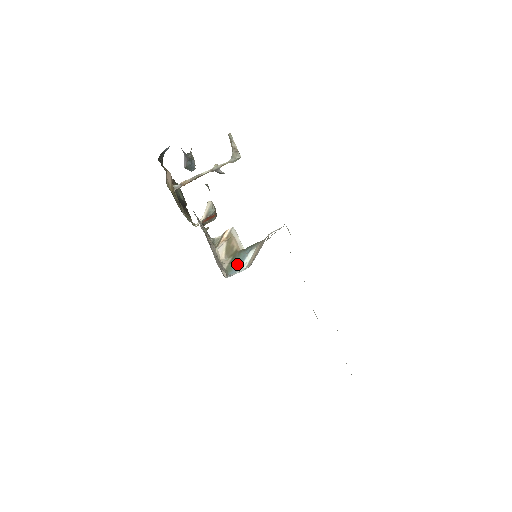
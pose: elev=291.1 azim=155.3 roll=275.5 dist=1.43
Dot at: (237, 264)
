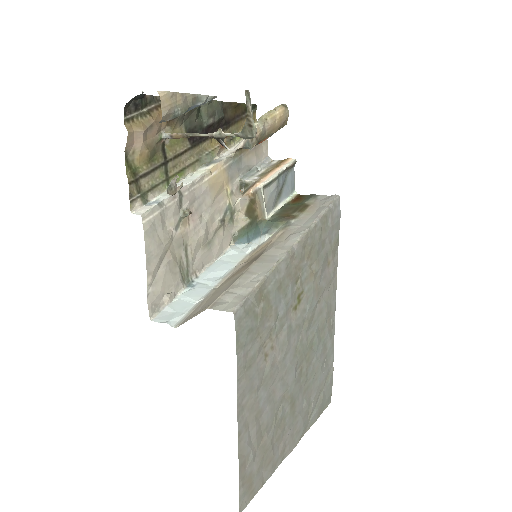
Dot at: (250, 235)
